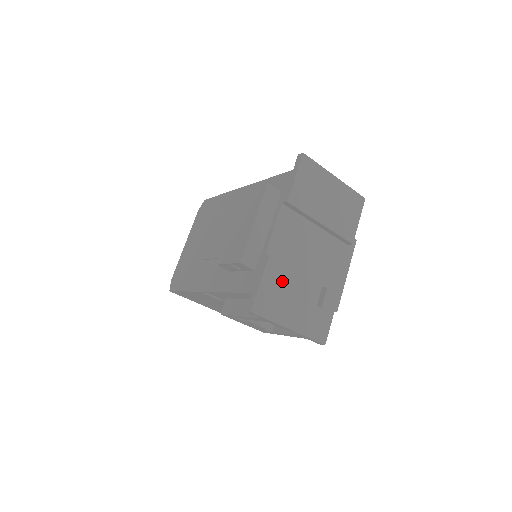
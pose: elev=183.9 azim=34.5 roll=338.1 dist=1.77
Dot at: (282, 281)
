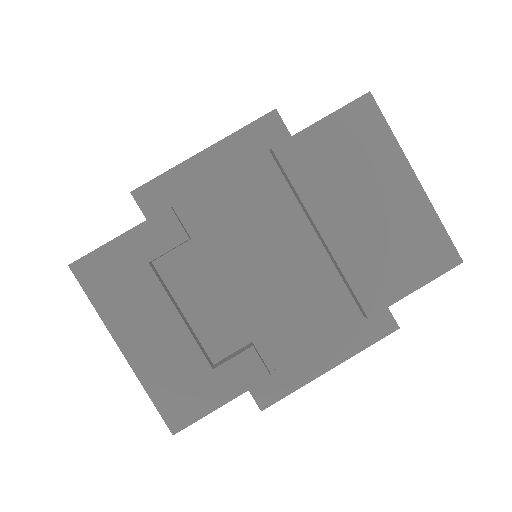
Dot at: (176, 271)
